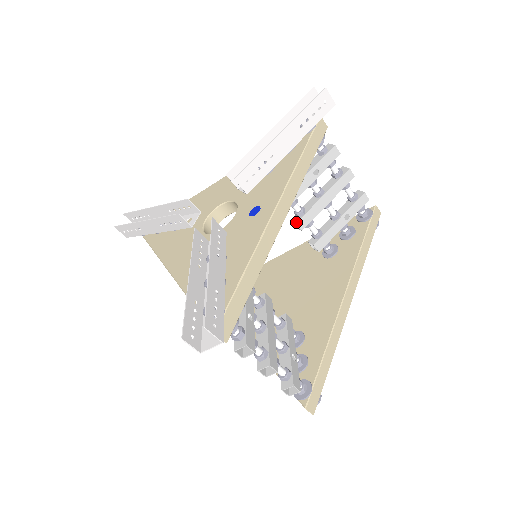
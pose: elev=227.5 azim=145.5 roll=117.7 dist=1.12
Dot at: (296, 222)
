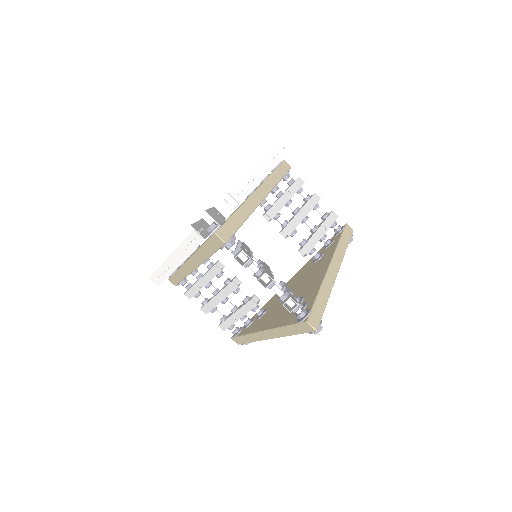
Dot at: (282, 229)
